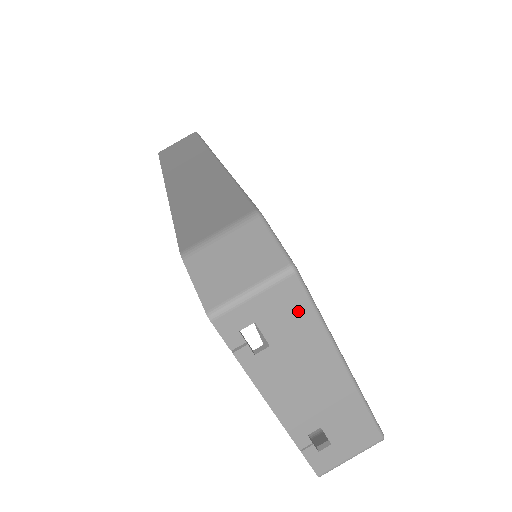
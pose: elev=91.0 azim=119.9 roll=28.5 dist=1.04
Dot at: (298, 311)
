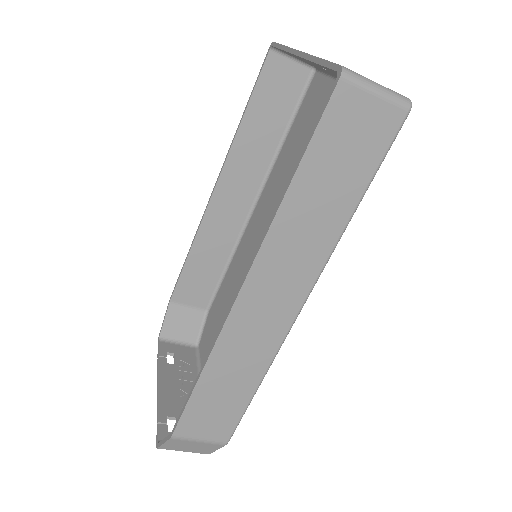
Dot at: occluded
